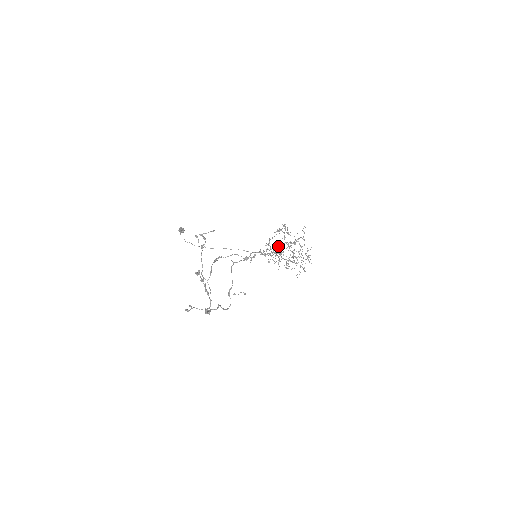
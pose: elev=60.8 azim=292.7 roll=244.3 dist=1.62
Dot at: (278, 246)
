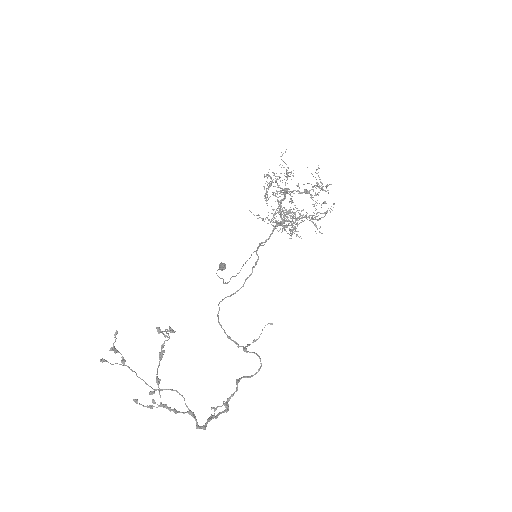
Dot at: occluded
